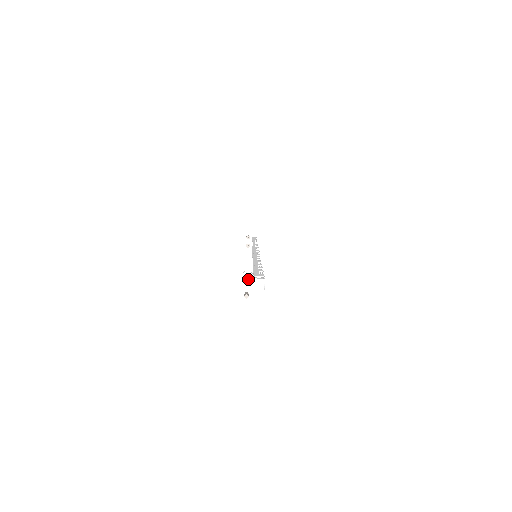
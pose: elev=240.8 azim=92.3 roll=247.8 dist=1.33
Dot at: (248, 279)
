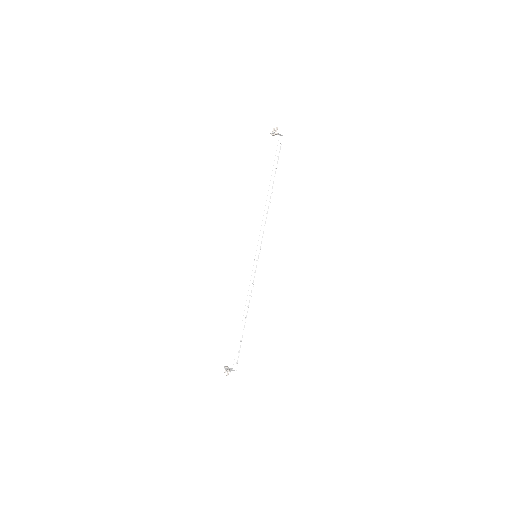
Dot at: occluded
